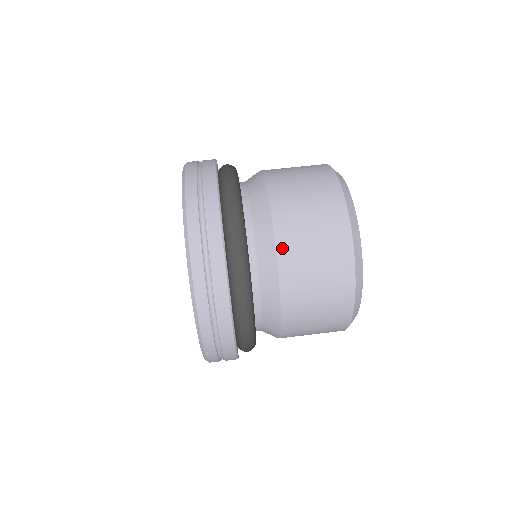
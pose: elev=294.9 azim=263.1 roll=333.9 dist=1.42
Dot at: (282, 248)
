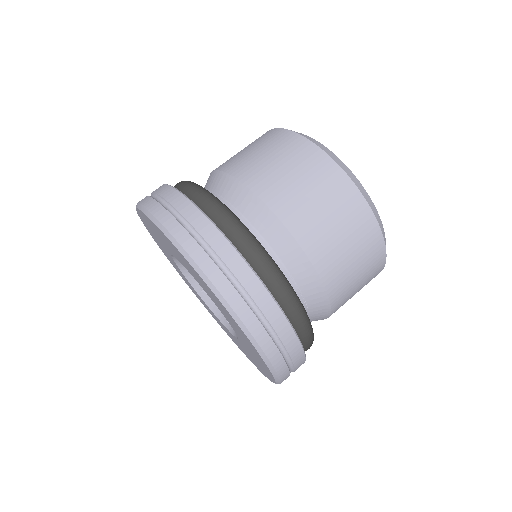
Dot at: (261, 191)
